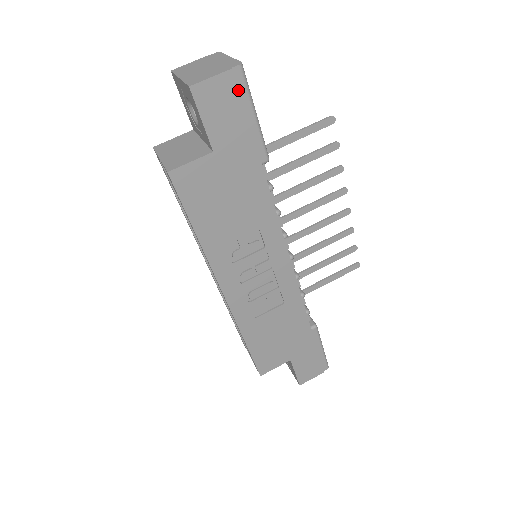
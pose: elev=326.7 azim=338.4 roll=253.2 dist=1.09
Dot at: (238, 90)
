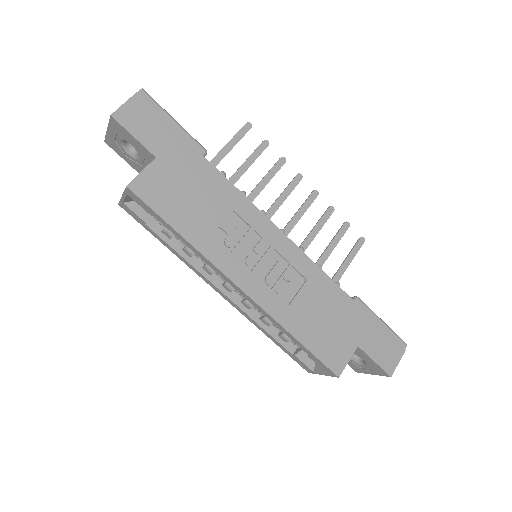
Dot at: (149, 106)
